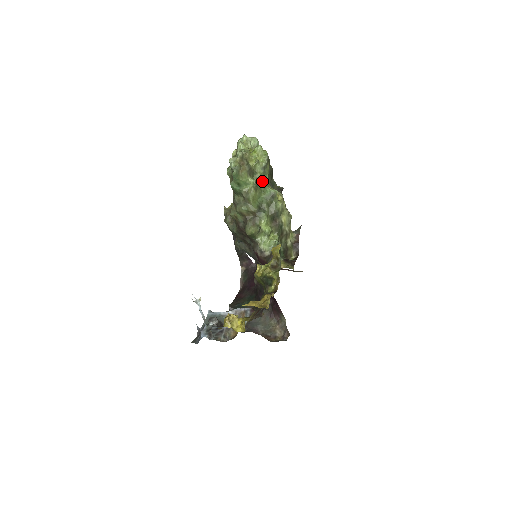
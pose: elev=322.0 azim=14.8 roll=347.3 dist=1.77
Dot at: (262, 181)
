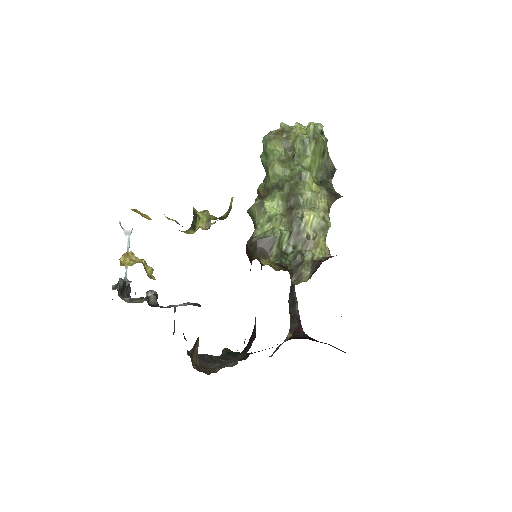
Dot at: (299, 161)
